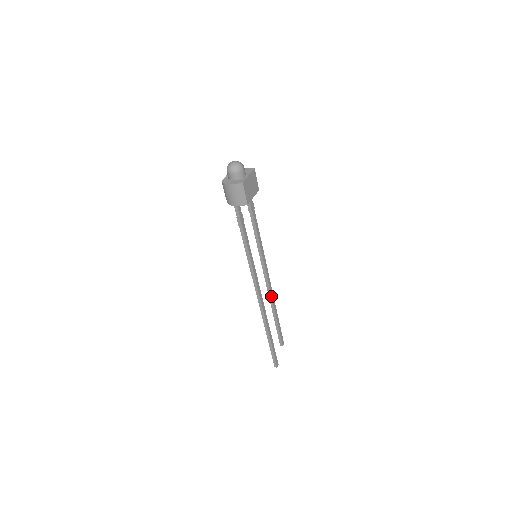
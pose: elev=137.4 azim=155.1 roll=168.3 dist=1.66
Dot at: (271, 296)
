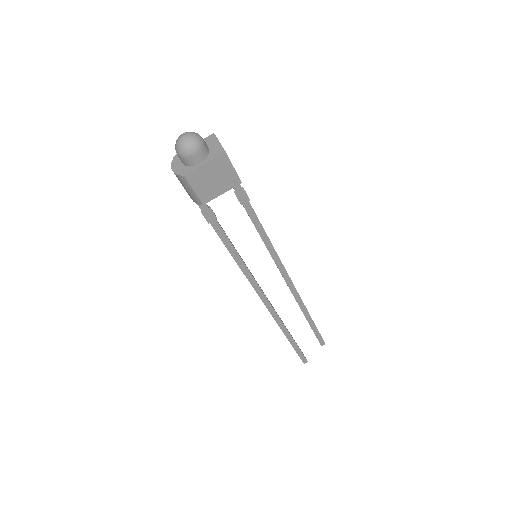
Dot at: (295, 299)
